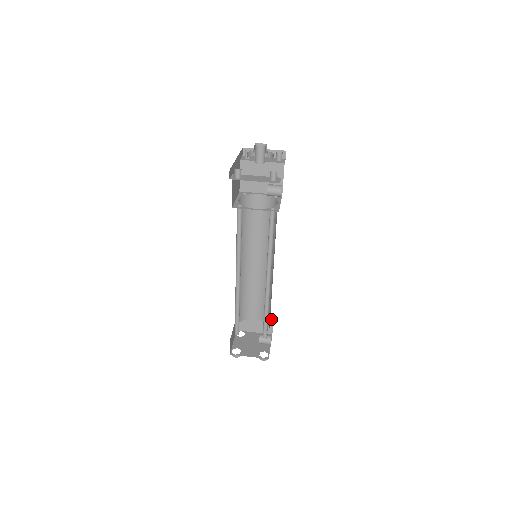
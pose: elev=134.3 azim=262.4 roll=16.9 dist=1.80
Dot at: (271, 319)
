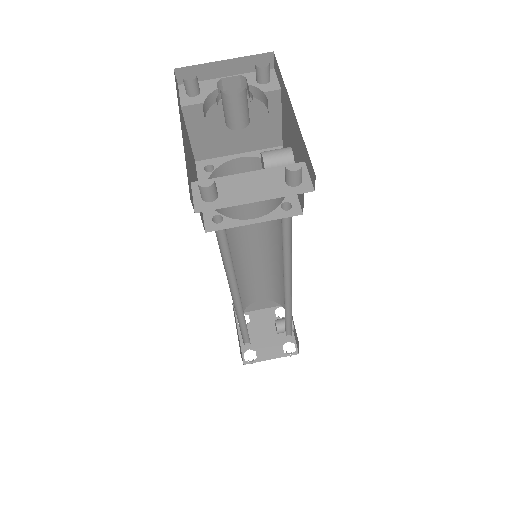
Dot at: occluded
